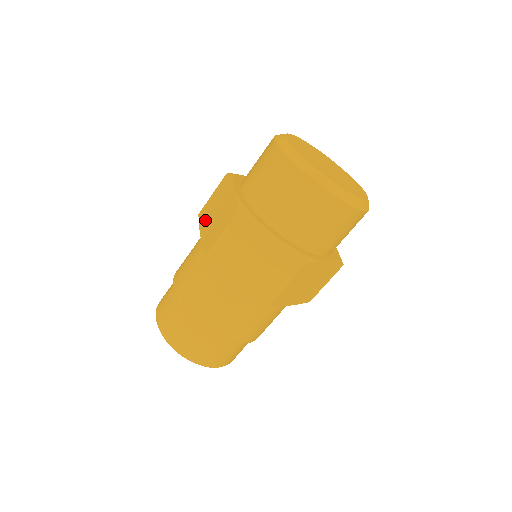
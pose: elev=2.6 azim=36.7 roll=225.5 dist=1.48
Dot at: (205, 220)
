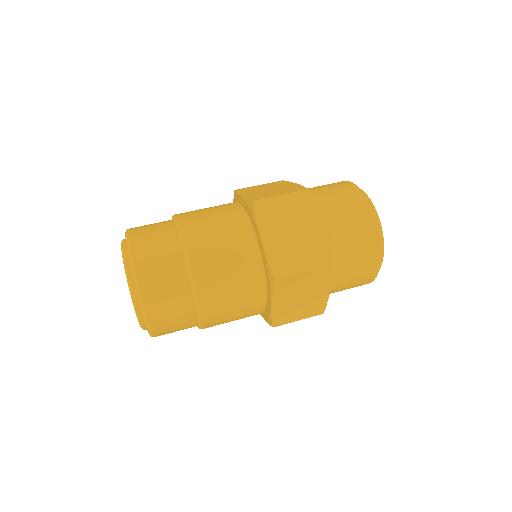
Dot at: (270, 225)
